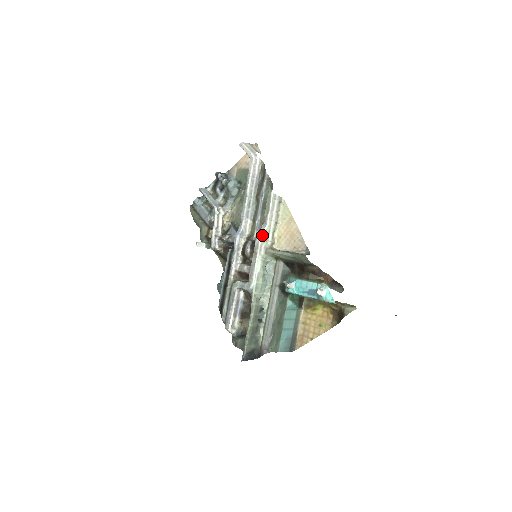
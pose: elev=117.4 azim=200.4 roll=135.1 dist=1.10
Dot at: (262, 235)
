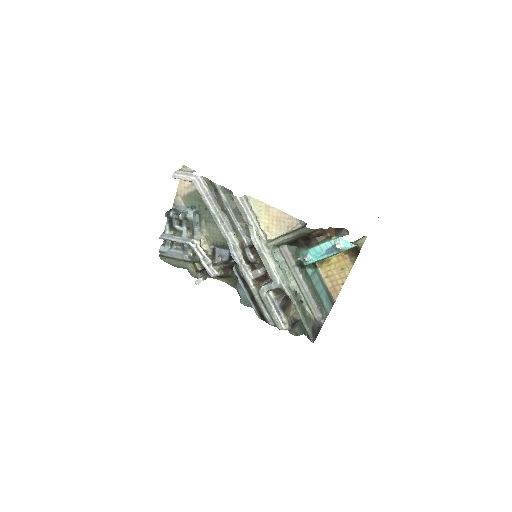
Dot at: (256, 237)
